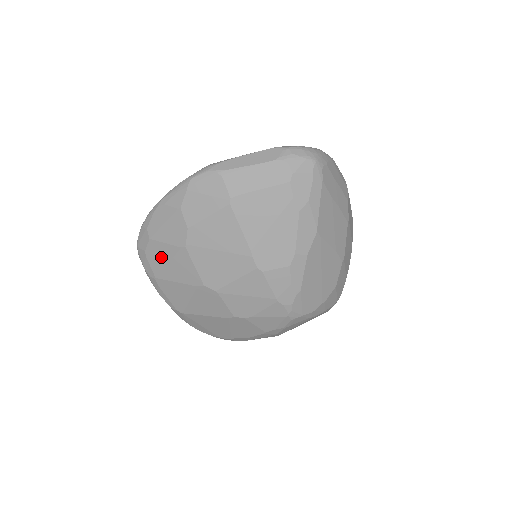
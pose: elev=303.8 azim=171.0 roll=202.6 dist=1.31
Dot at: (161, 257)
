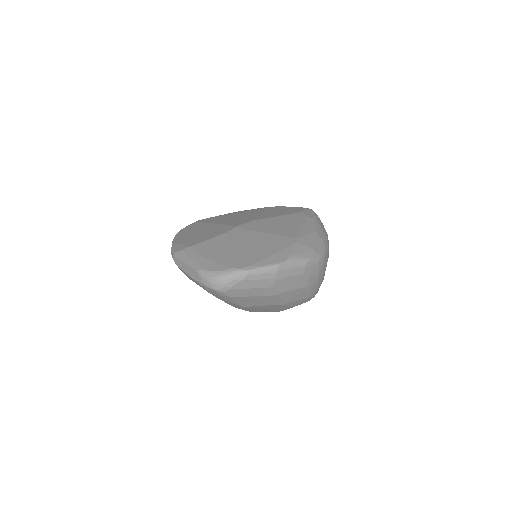
Dot at: occluded
